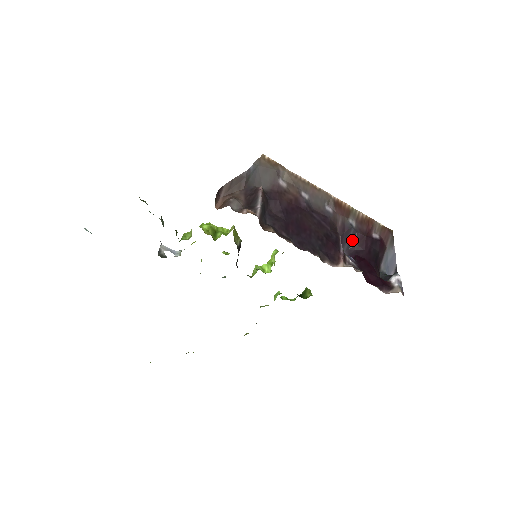
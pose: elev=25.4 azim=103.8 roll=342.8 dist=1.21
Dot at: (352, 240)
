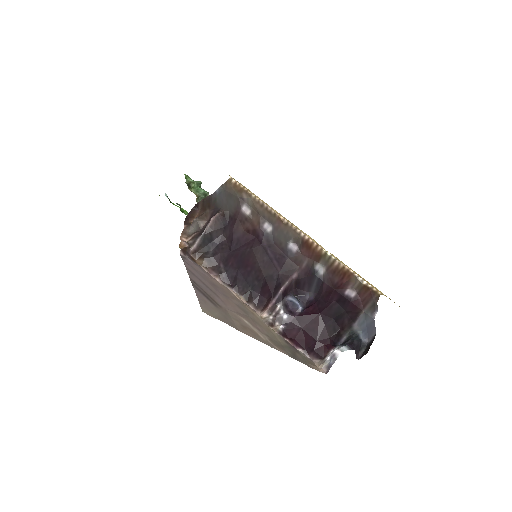
Dot at: (319, 286)
